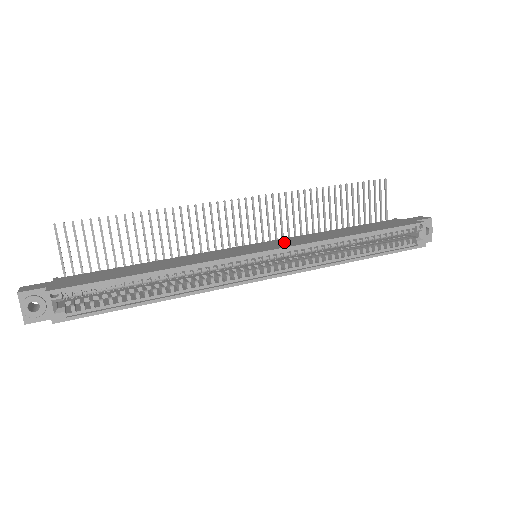
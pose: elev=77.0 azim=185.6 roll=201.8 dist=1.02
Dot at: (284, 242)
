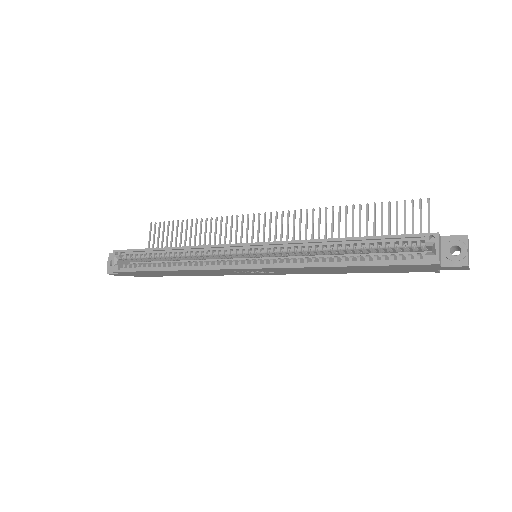
Dot at: occluded
